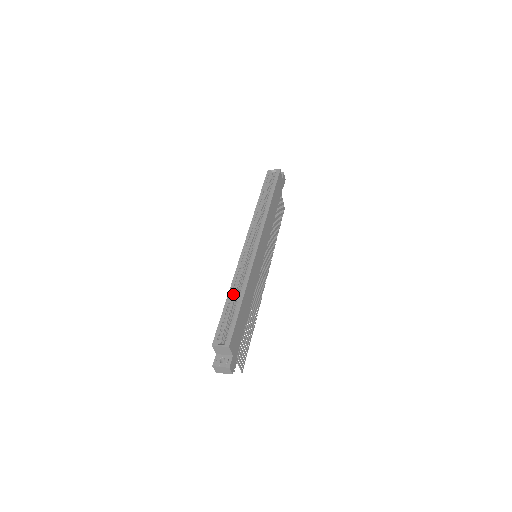
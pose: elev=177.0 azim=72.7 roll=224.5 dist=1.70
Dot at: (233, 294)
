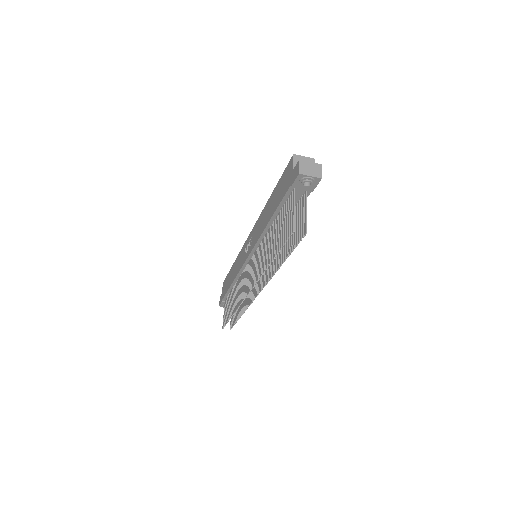
Dot at: occluded
